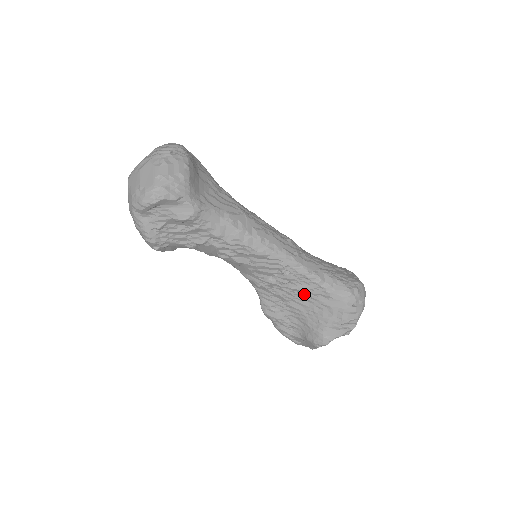
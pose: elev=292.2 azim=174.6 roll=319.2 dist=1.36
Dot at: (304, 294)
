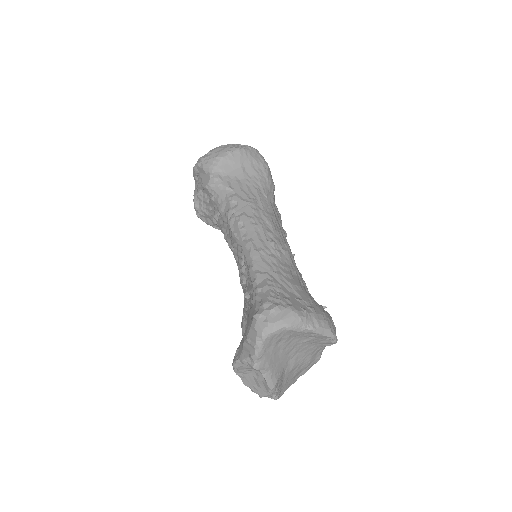
Dot at: (248, 297)
